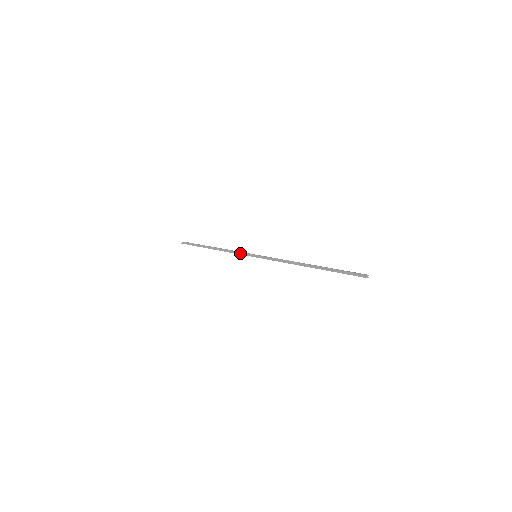
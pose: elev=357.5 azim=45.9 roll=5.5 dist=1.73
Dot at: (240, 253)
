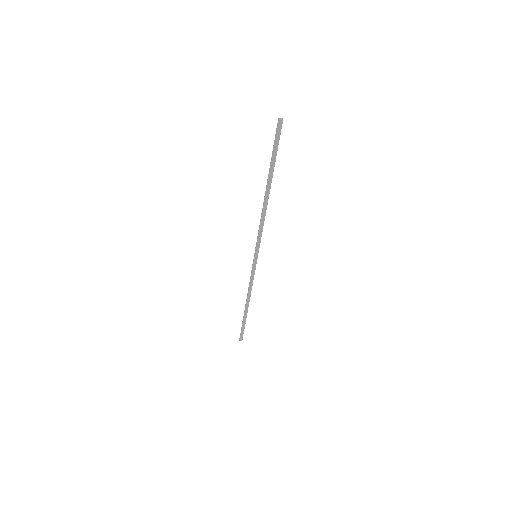
Dot at: (251, 273)
